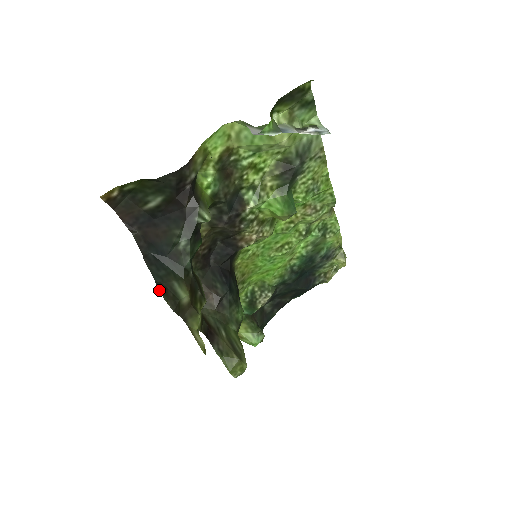
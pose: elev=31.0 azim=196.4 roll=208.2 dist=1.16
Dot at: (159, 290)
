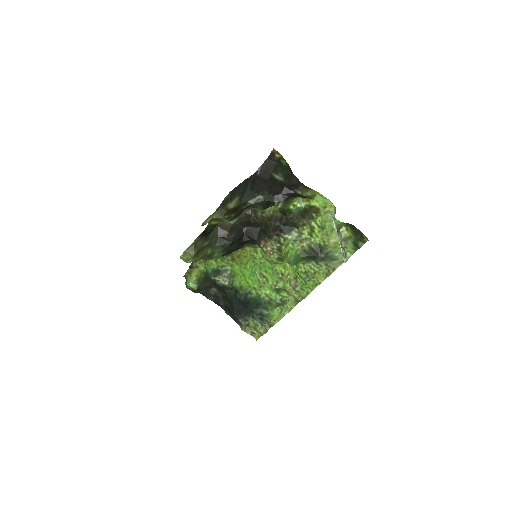
Dot at: (234, 189)
